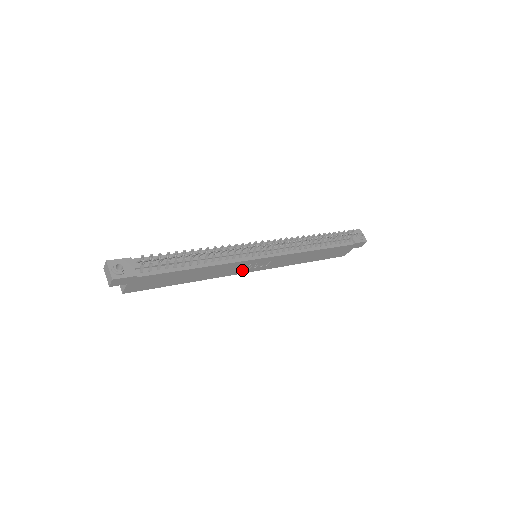
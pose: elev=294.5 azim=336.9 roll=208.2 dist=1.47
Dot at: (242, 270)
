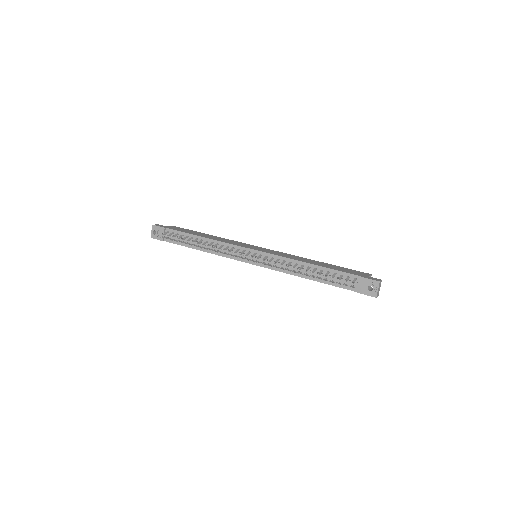
Dot at: occluded
